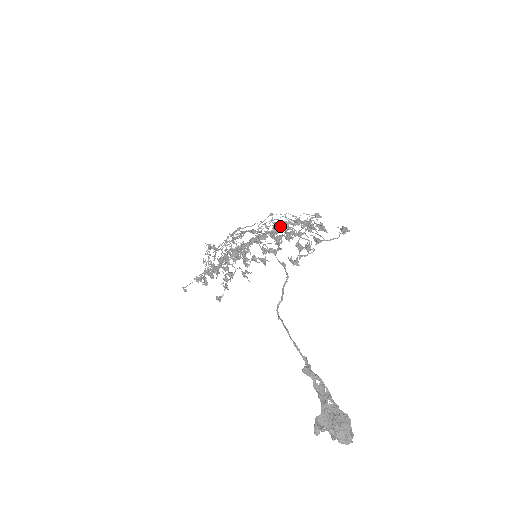
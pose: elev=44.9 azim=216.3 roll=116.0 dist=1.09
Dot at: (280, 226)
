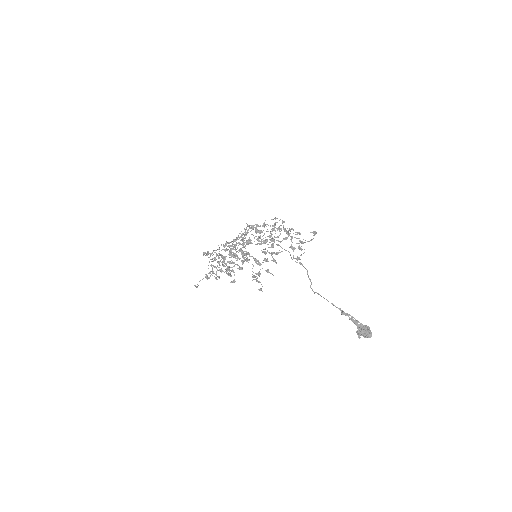
Dot at: (256, 231)
